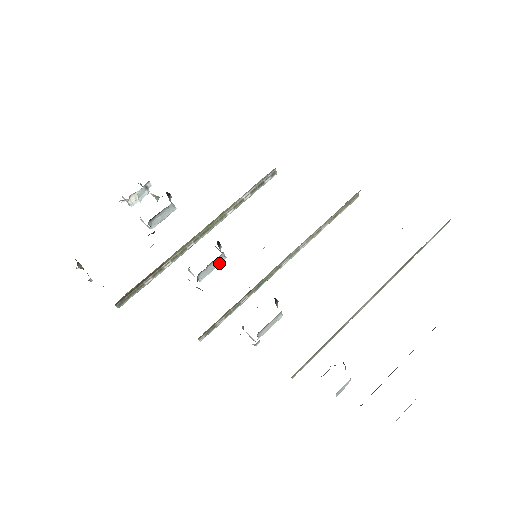
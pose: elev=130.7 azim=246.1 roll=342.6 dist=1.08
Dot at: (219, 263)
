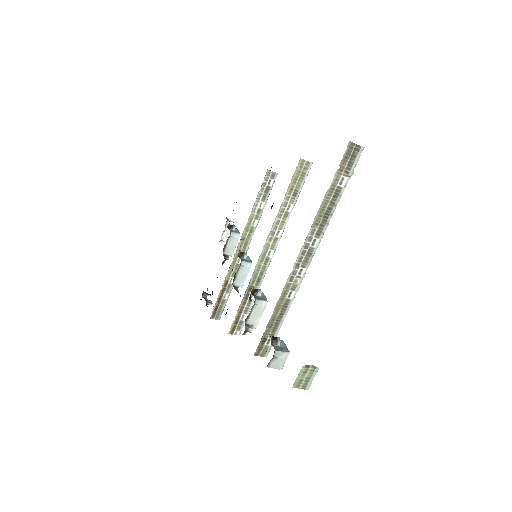
Dot at: (248, 269)
